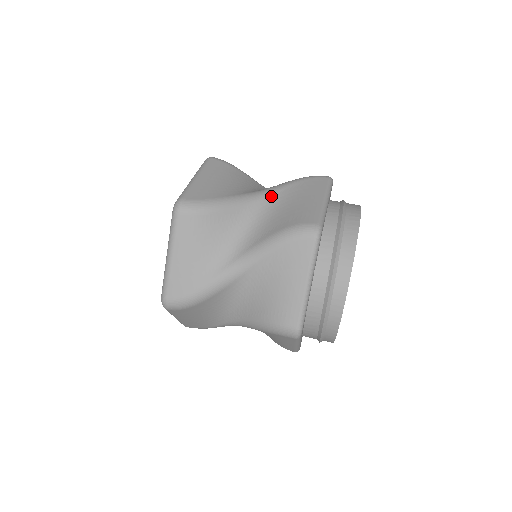
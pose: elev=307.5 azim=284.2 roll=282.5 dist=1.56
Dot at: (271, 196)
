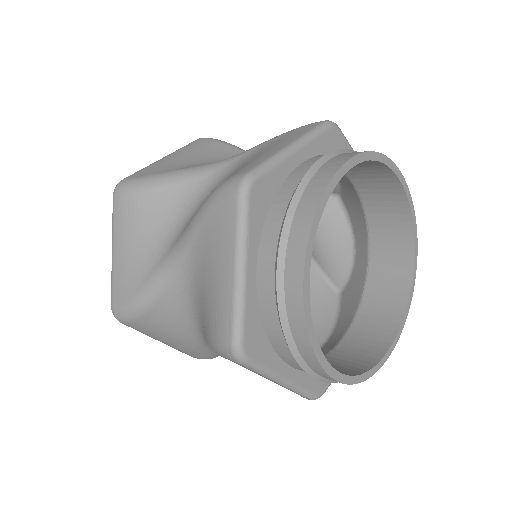
Dot at: (235, 160)
